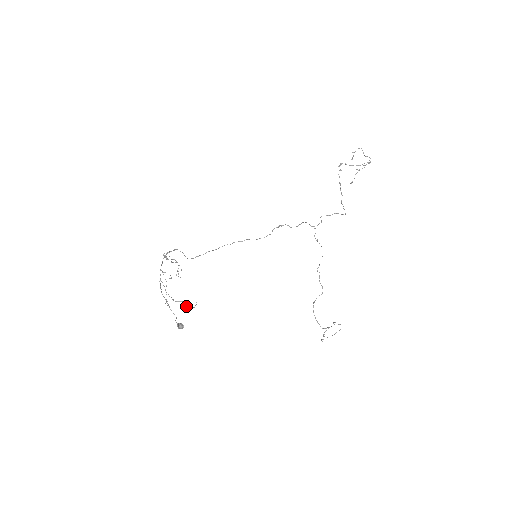
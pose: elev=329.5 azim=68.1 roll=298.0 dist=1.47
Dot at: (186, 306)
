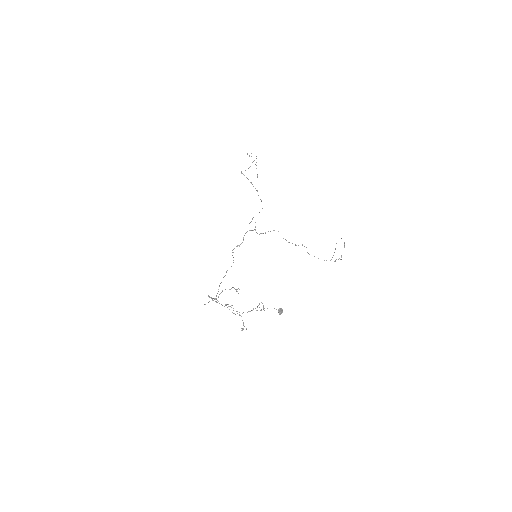
Dot at: (263, 307)
